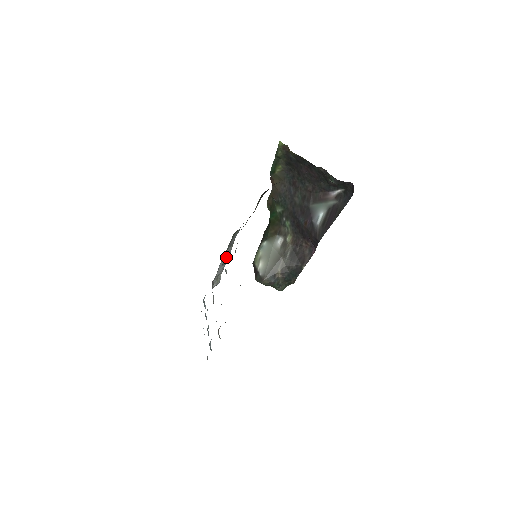
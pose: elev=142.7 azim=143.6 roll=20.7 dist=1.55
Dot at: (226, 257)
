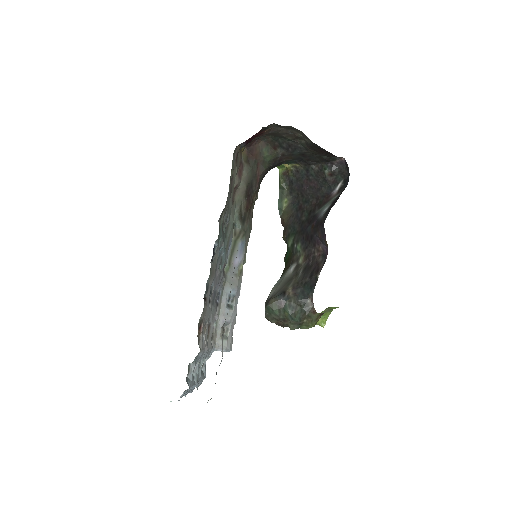
Dot at: (231, 295)
